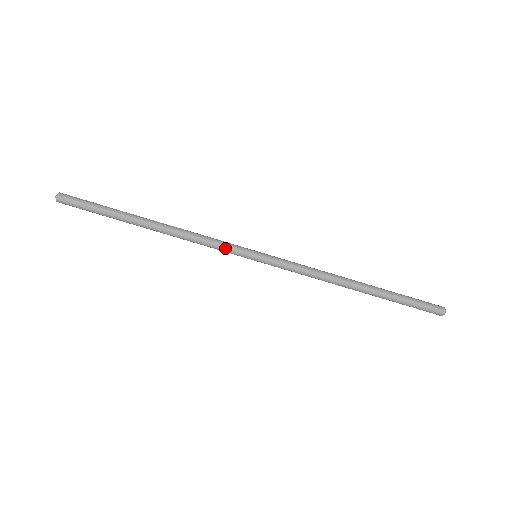
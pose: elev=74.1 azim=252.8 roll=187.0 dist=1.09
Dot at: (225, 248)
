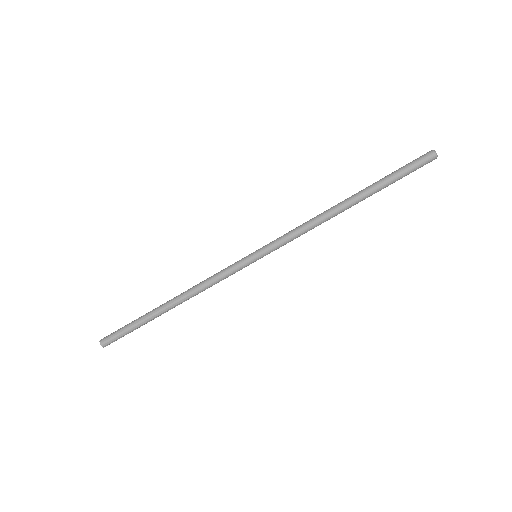
Dot at: (228, 269)
